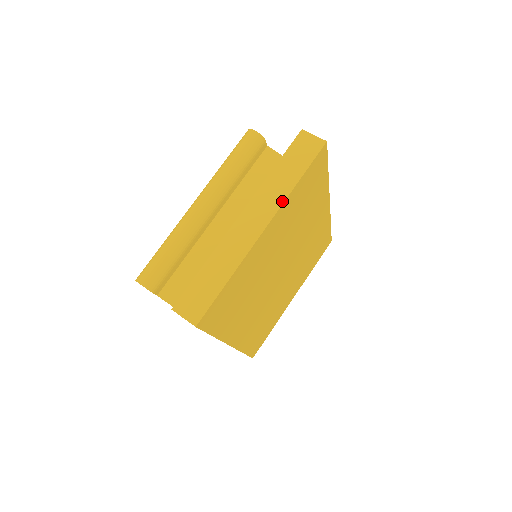
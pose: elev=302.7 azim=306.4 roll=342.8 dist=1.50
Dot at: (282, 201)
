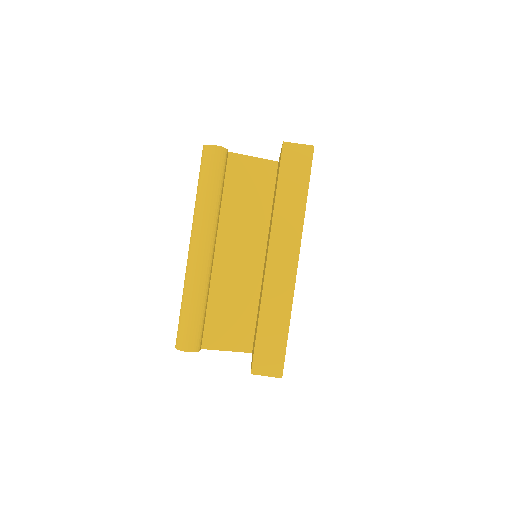
Dot at: (301, 226)
